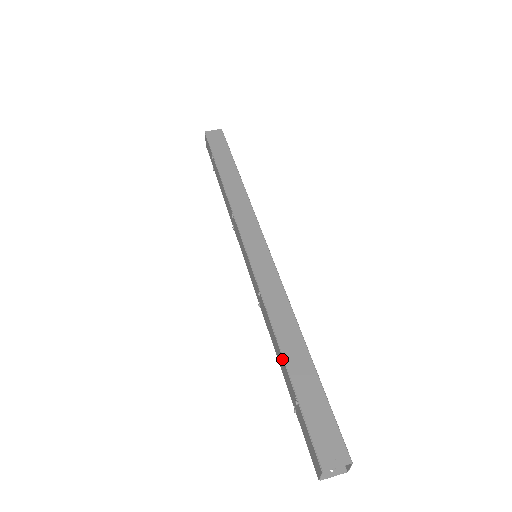
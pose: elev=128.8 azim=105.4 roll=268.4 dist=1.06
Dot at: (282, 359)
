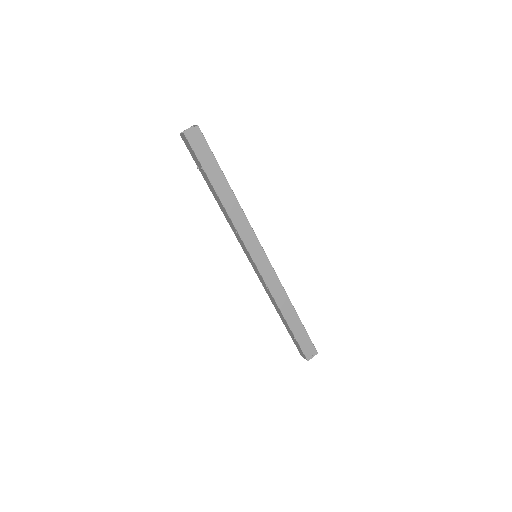
Dot at: (285, 321)
